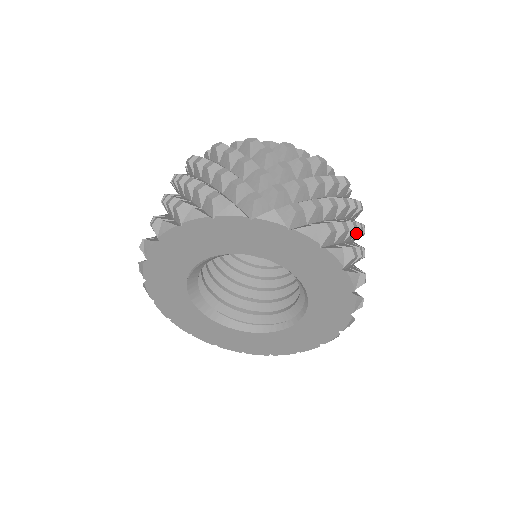
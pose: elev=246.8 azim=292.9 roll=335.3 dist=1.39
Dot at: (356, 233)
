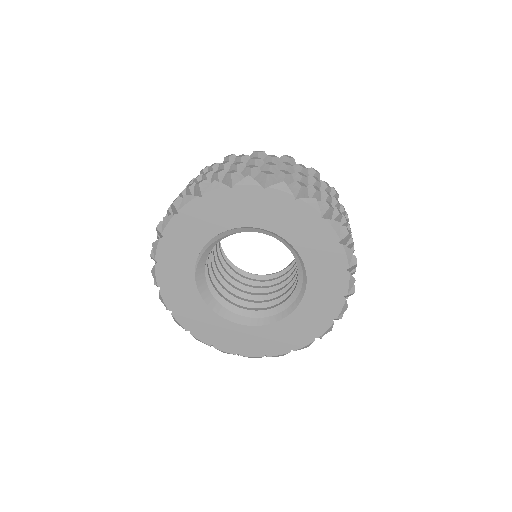
Dot at: (333, 205)
